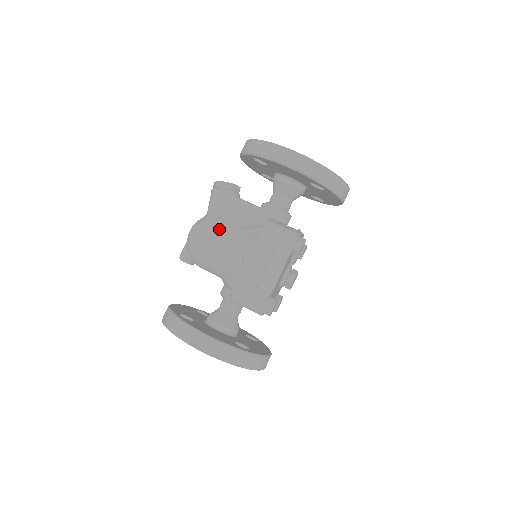
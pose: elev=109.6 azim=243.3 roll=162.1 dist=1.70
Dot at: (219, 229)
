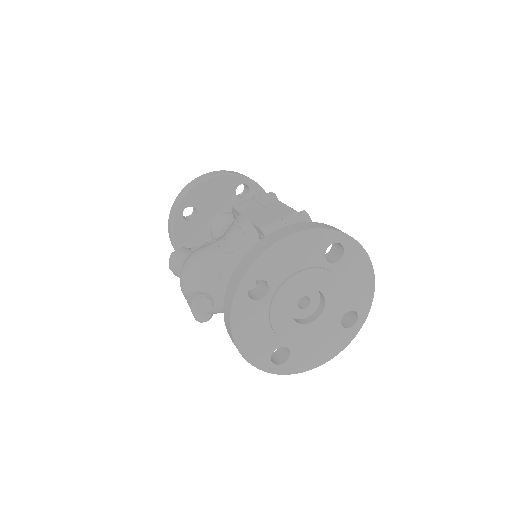
Dot at: occluded
